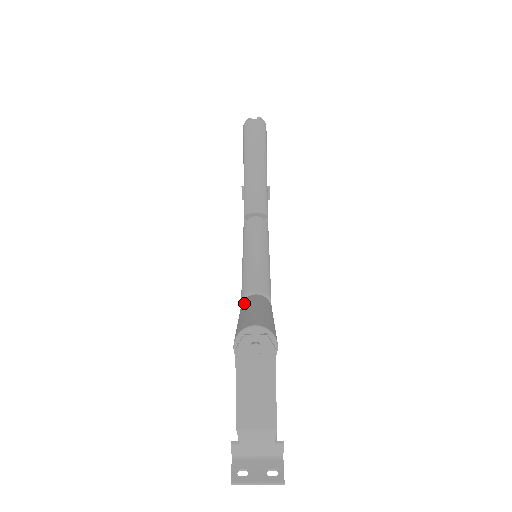
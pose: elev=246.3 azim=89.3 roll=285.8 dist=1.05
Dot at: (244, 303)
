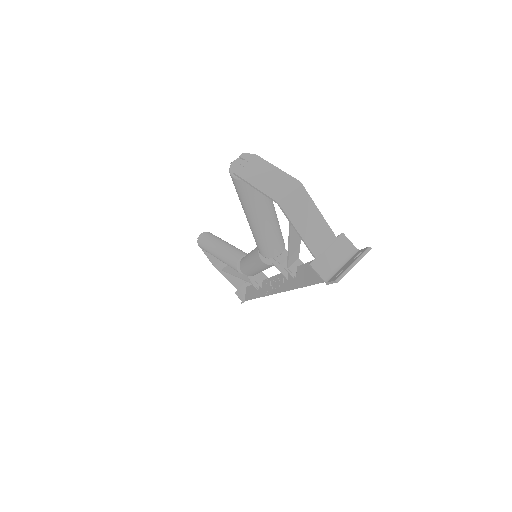
Dot at: occluded
